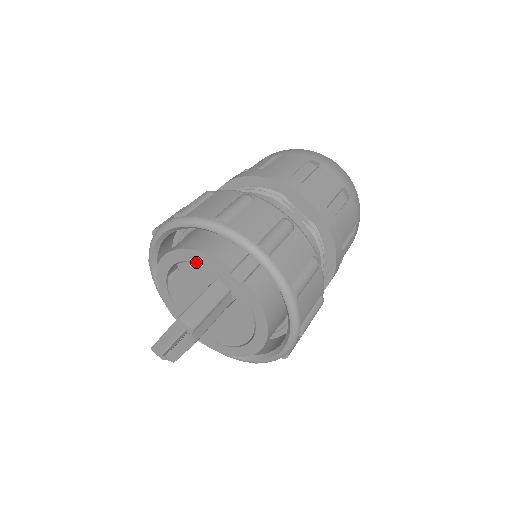
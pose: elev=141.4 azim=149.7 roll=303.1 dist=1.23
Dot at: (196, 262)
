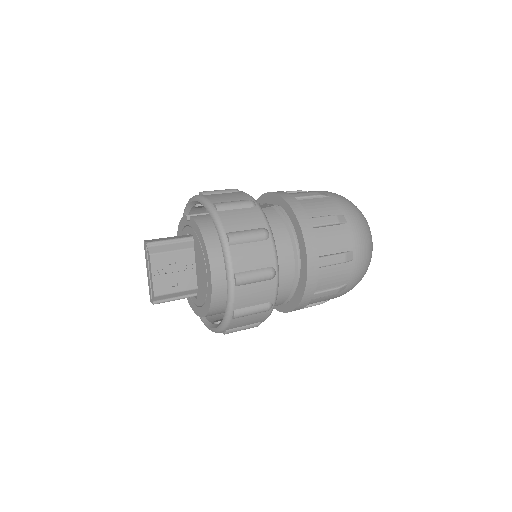
Dot at: (182, 234)
